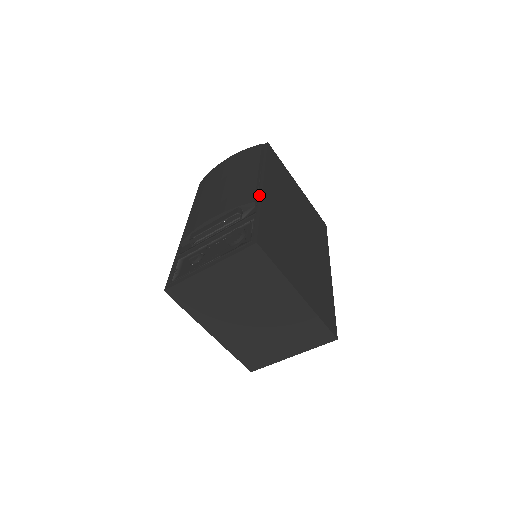
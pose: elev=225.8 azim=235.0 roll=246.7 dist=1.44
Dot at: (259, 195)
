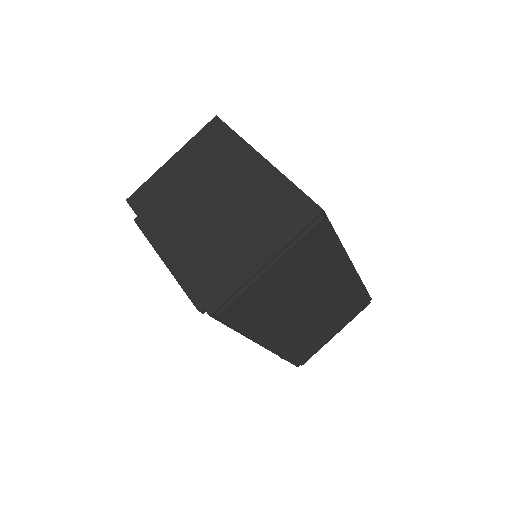
Dot at: occluded
